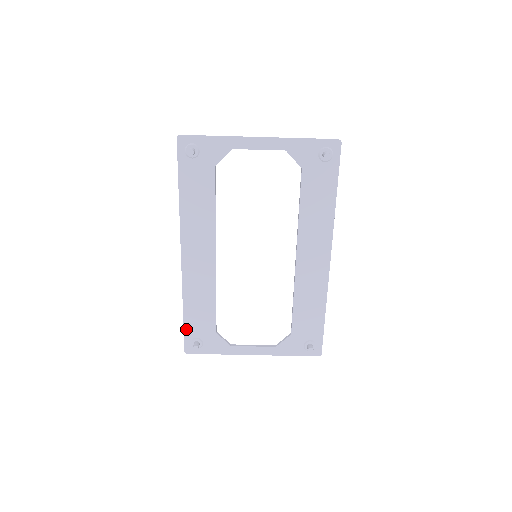
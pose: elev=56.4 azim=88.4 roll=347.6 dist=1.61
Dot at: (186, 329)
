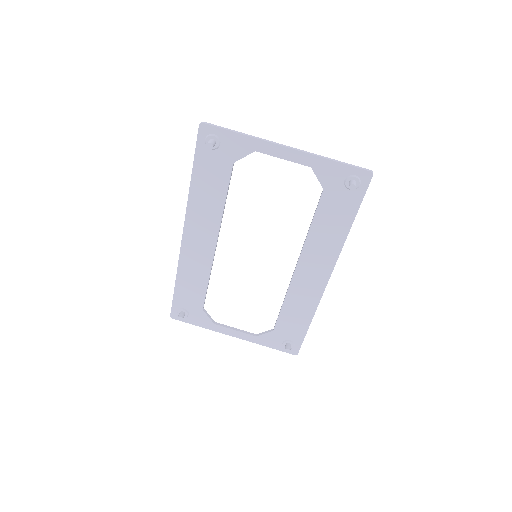
Dot at: (175, 299)
